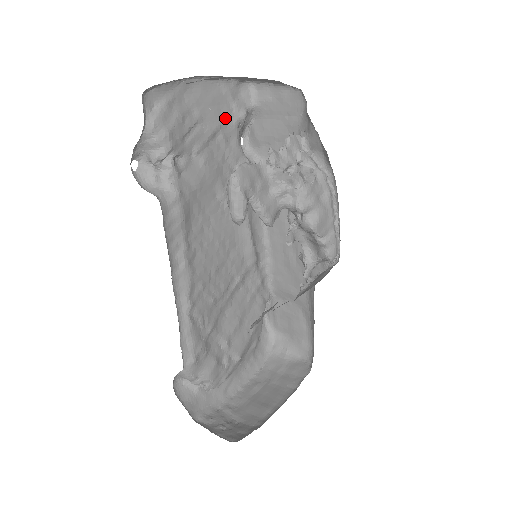
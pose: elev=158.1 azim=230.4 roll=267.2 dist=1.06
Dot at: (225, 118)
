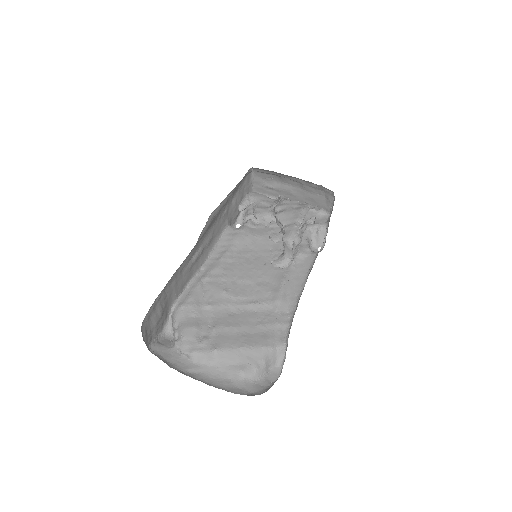
Dot at: occluded
